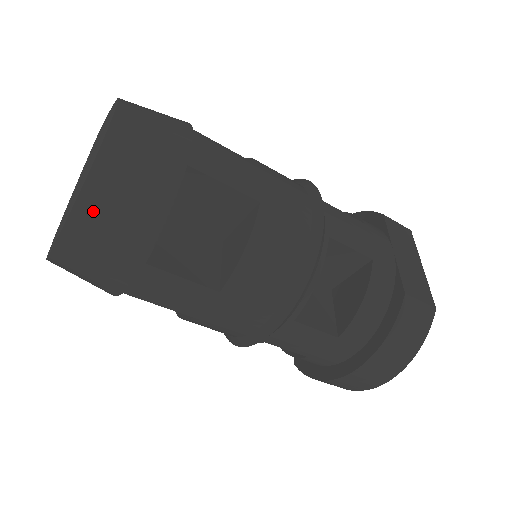
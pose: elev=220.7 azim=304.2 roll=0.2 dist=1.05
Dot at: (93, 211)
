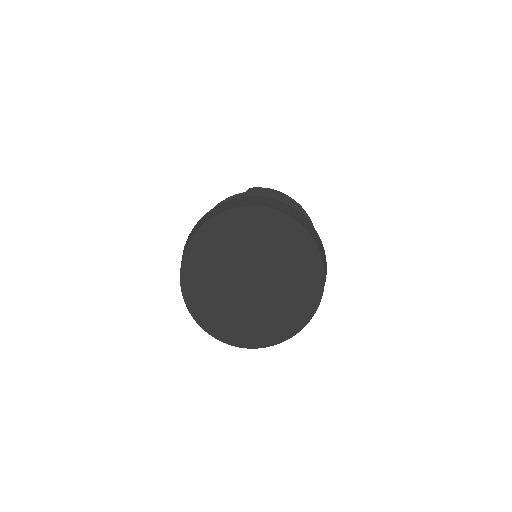
Dot at: occluded
